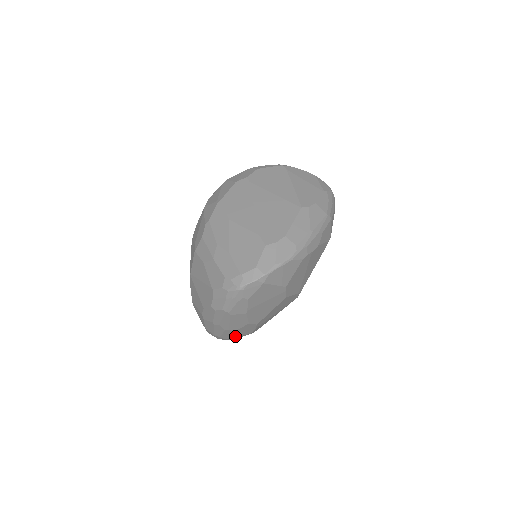
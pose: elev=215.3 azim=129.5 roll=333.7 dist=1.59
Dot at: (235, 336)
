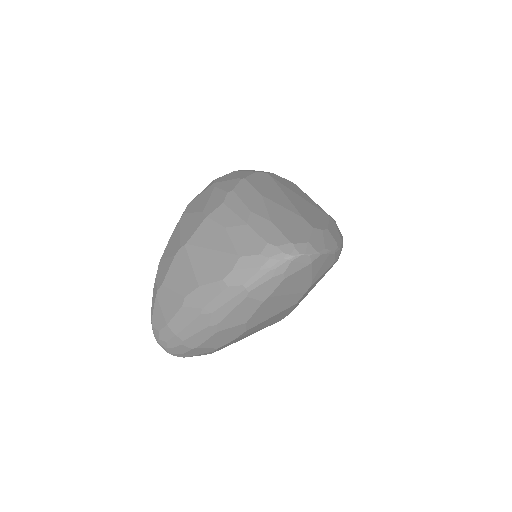
Dot at: (203, 344)
